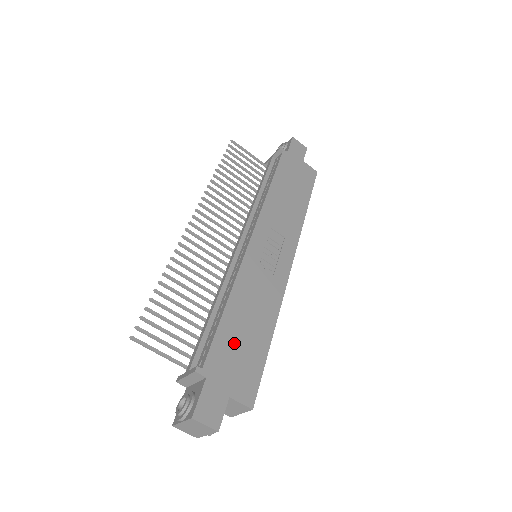
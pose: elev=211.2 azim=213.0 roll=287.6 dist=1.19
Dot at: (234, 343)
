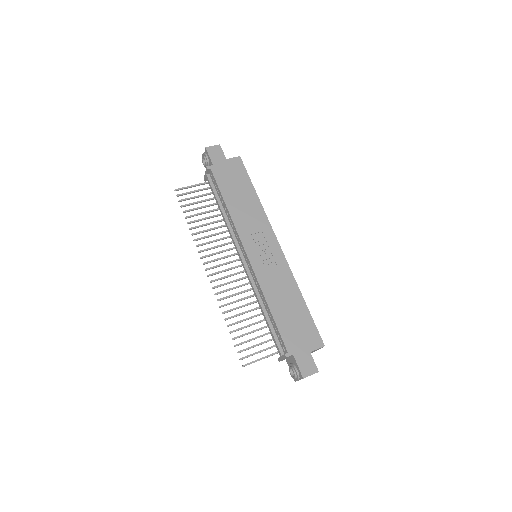
Dot at: (290, 324)
